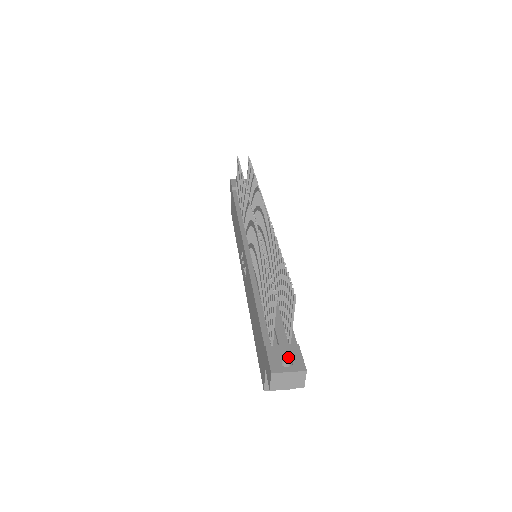
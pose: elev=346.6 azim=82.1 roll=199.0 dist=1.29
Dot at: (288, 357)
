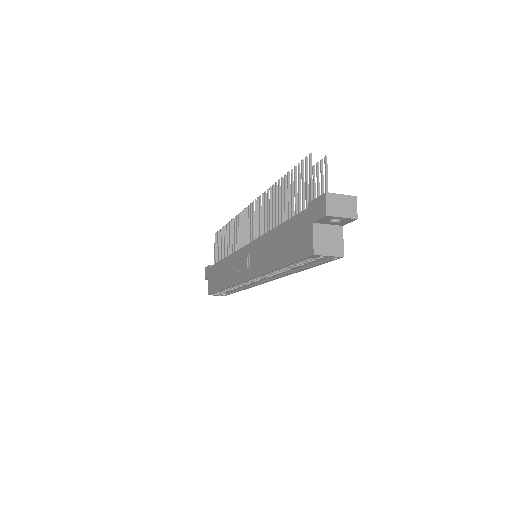
Dot at: occluded
